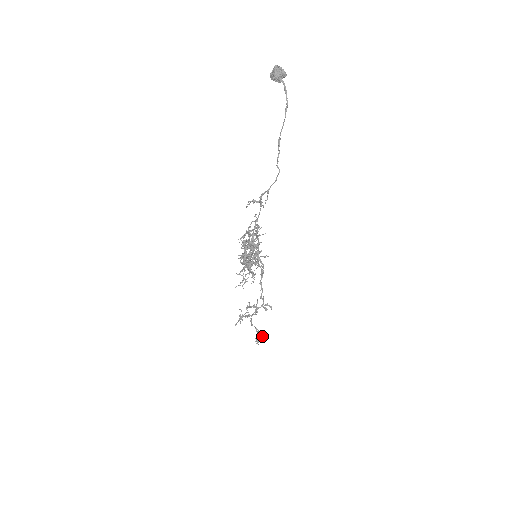
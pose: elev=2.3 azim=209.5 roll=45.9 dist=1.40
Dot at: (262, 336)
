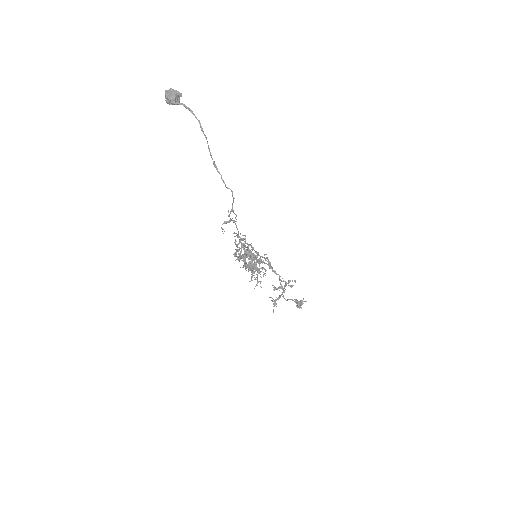
Dot at: (301, 301)
